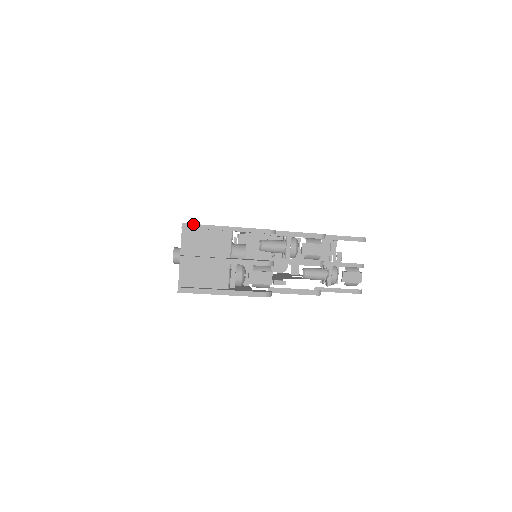
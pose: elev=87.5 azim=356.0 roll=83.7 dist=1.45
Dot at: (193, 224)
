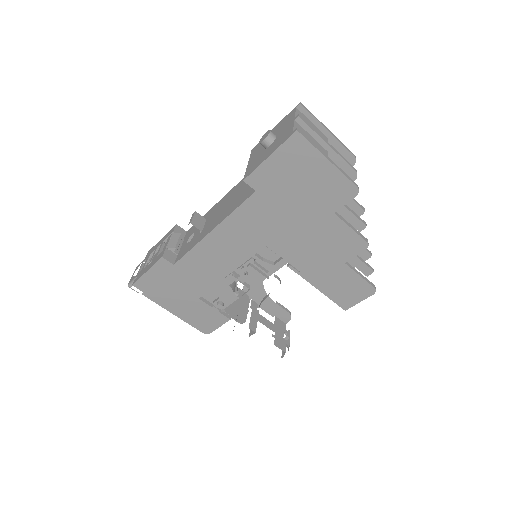
Dot at: occluded
